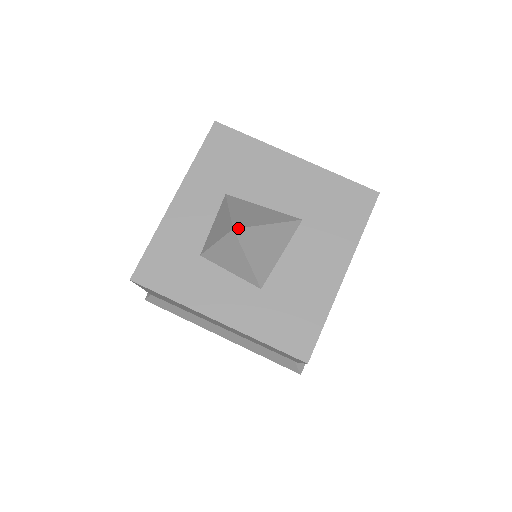
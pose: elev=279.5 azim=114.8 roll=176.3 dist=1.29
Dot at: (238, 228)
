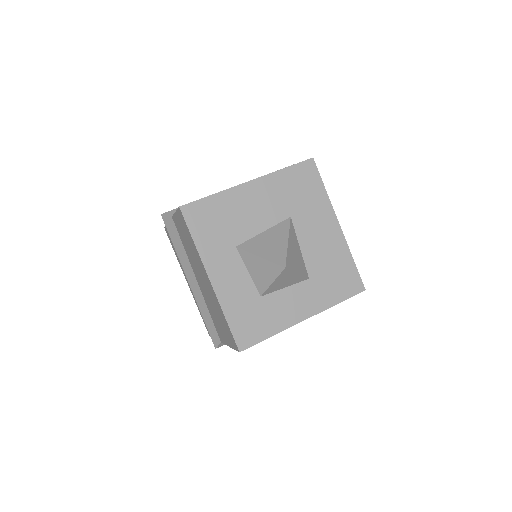
Dot at: (285, 264)
